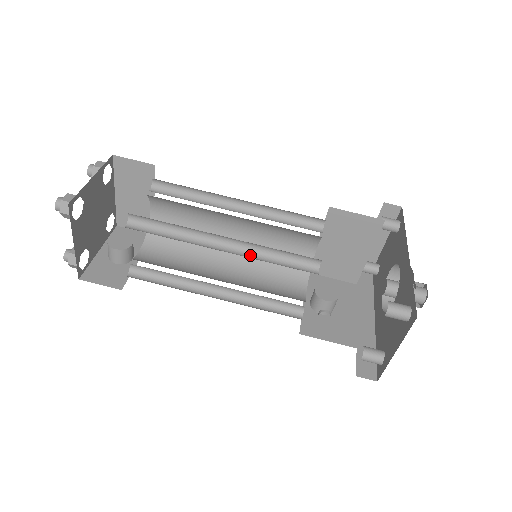
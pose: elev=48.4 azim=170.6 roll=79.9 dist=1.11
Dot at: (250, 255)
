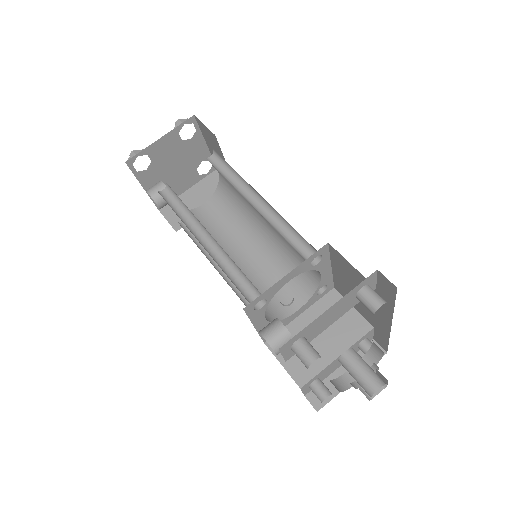
Dot at: (268, 222)
